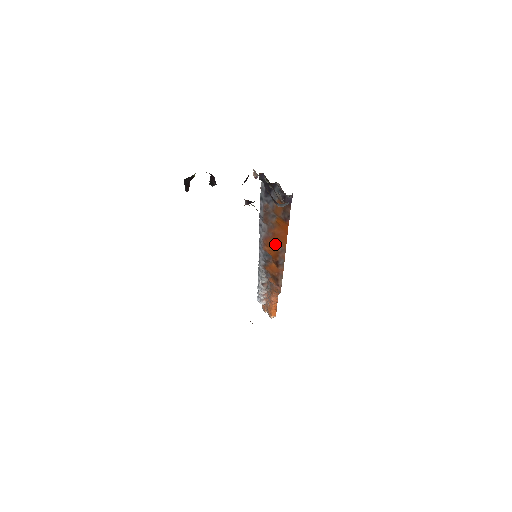
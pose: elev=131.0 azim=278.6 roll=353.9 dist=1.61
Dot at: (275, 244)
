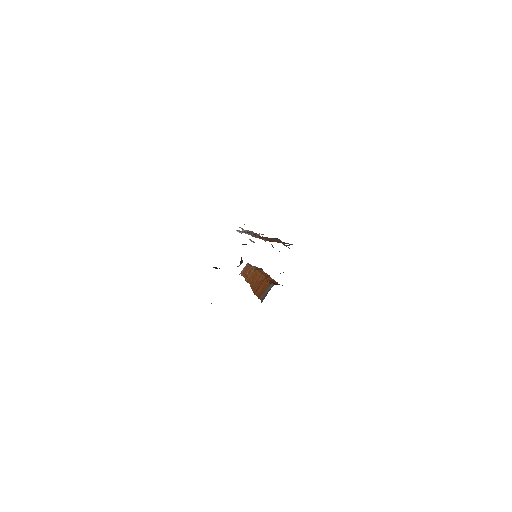
Dot at: (269, 240)
